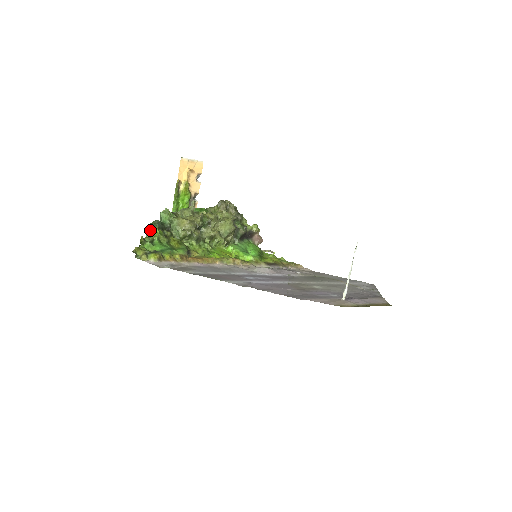
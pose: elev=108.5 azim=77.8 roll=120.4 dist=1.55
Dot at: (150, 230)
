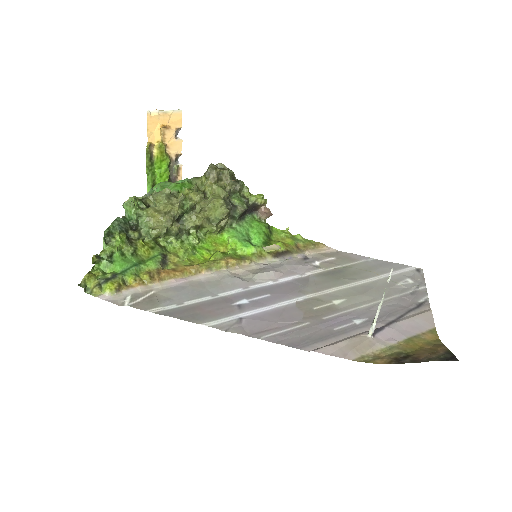
Dot at: (107, 238)
